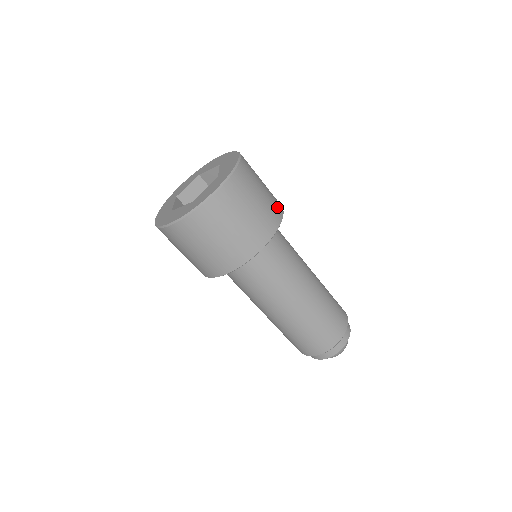
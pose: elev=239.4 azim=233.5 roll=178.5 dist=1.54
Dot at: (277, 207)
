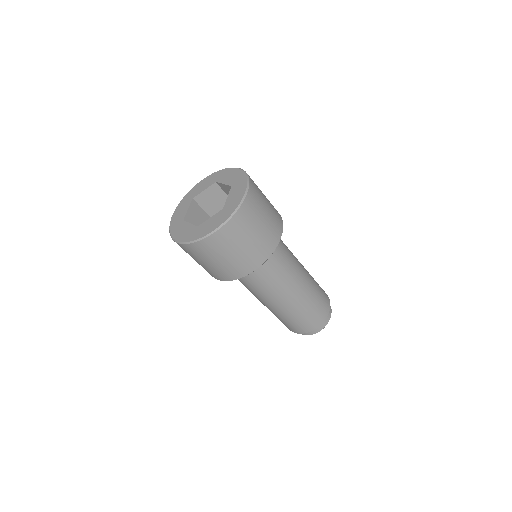
Dot at: occluded
